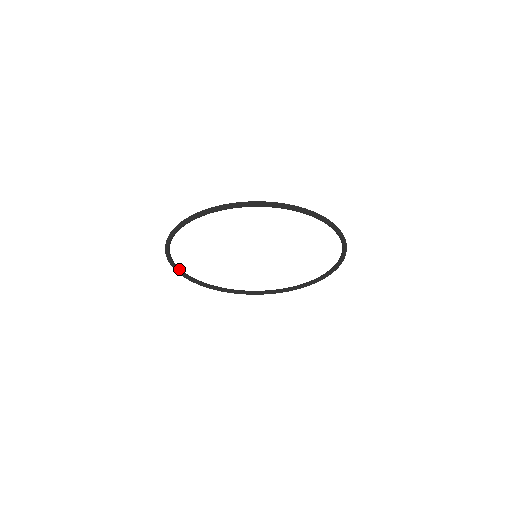
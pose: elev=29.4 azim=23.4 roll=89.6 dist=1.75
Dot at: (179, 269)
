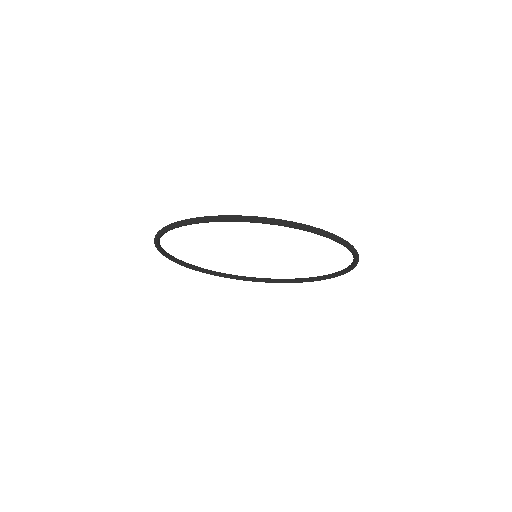
Dot at: (242, 278)
